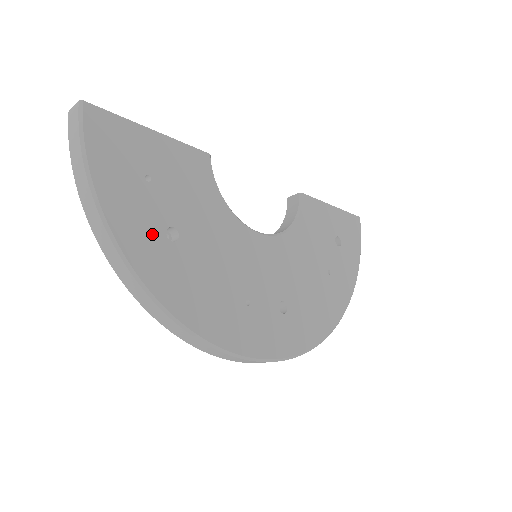
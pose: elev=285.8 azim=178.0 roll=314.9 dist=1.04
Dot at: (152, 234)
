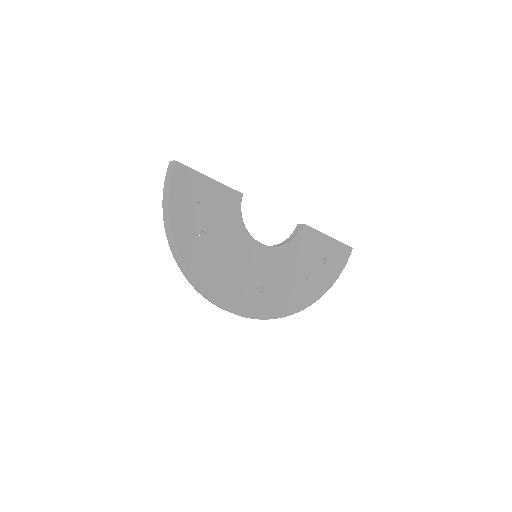
Dot at: (192, 233)
